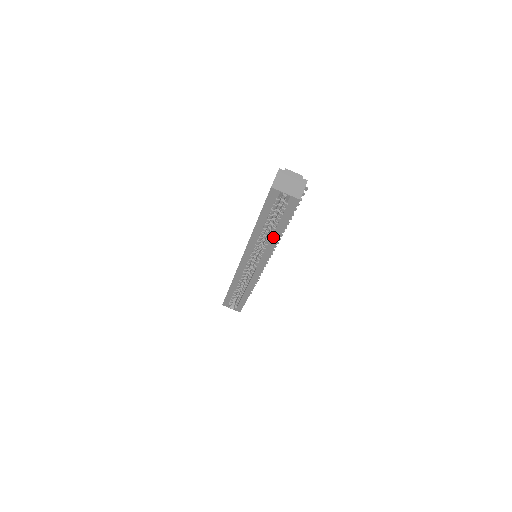
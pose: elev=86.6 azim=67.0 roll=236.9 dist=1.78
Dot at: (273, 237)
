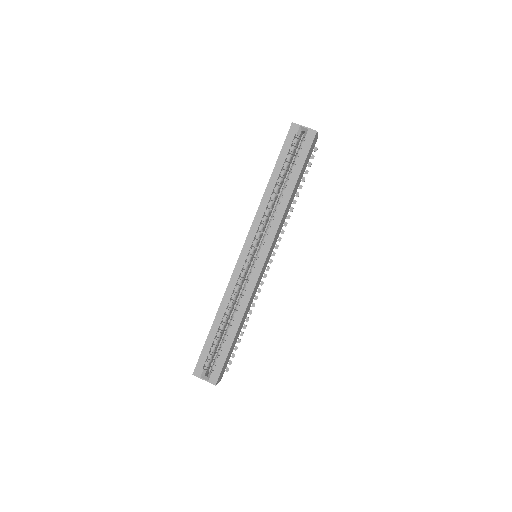
Dot at: (285, 194)
